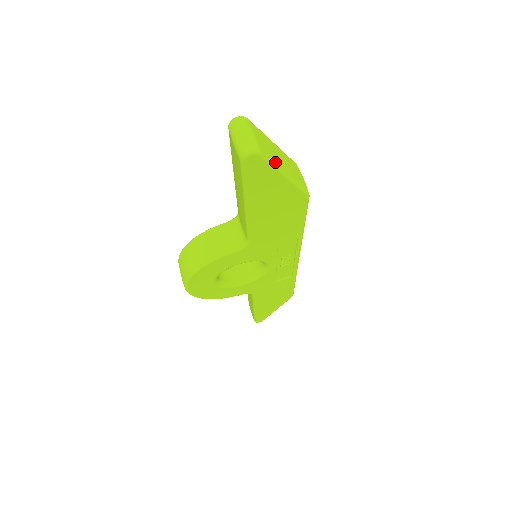
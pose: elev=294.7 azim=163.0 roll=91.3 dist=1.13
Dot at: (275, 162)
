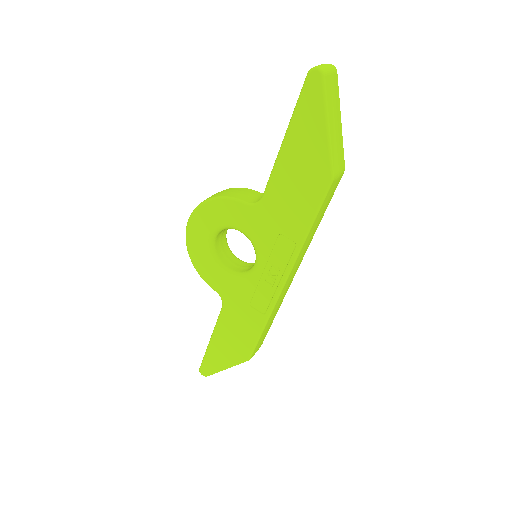
Dot at: (329, 105)
